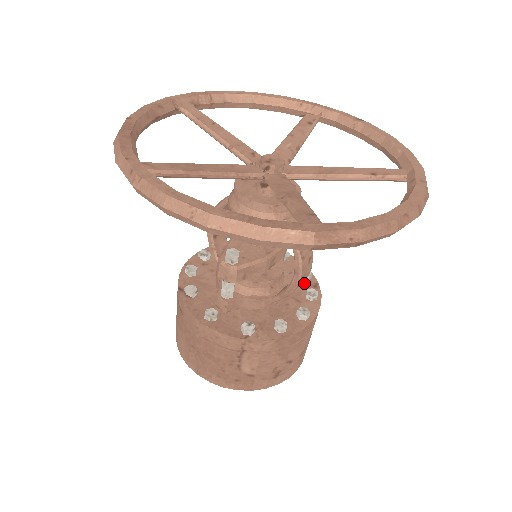
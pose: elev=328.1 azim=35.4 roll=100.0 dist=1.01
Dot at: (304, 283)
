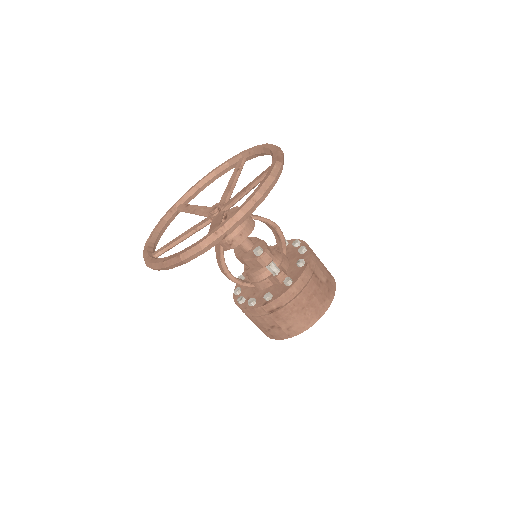
Dot at: occluded
